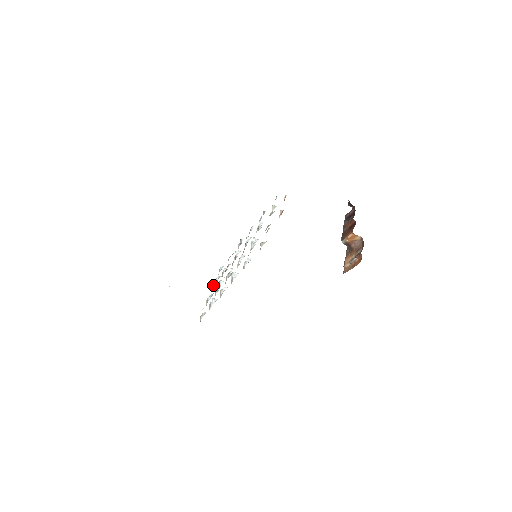
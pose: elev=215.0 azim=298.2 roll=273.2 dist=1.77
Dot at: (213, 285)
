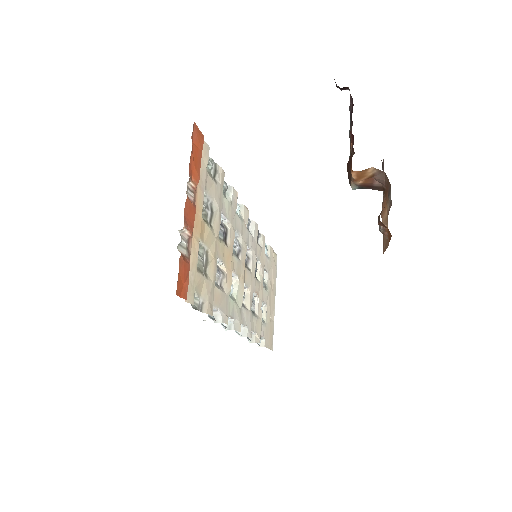
Dot at: (264, 280)
